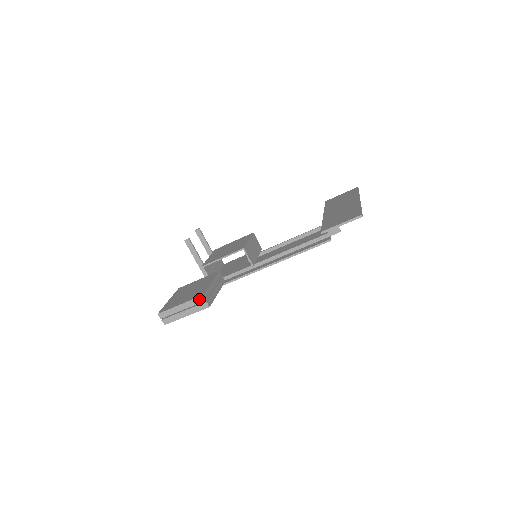
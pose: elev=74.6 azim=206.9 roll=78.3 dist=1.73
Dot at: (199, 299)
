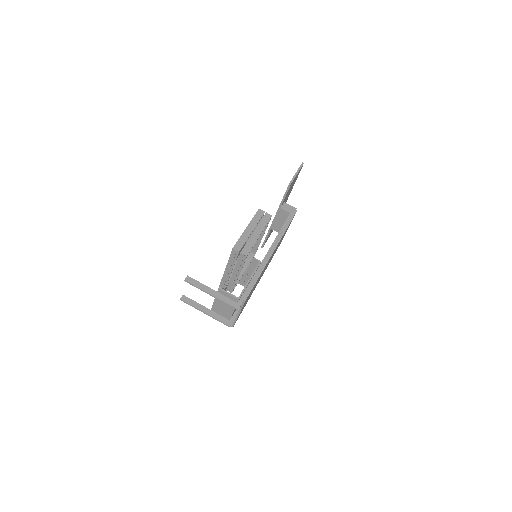
Dot at: (258, 214)
